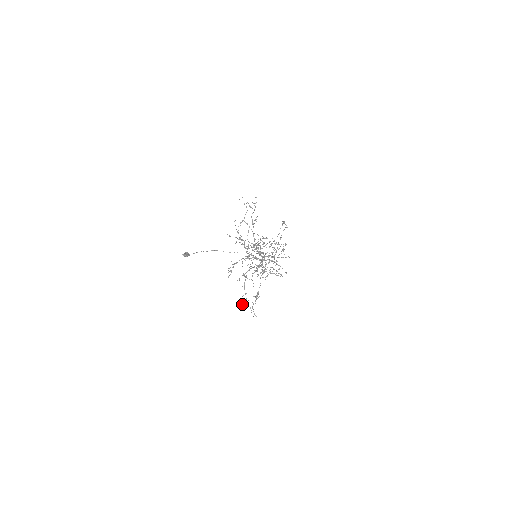
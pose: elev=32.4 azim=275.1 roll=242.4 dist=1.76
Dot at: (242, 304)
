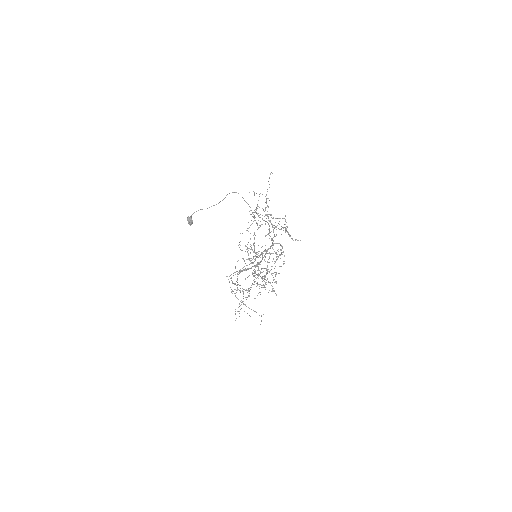
Dot at: (231, 292)
